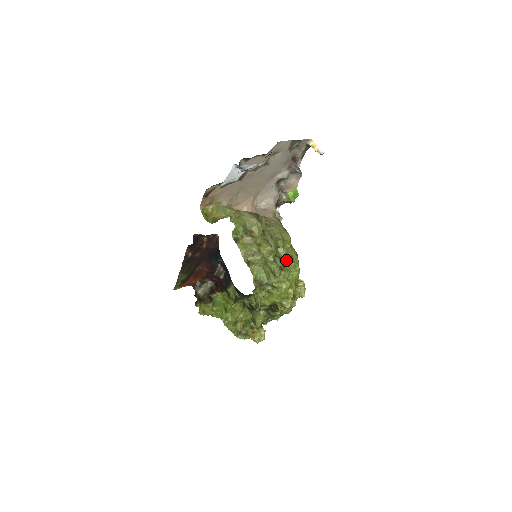
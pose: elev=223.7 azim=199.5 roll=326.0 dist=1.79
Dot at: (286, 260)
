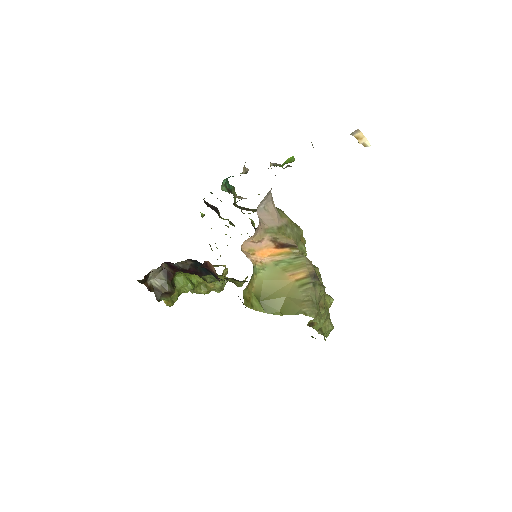
Dot at: occluded
